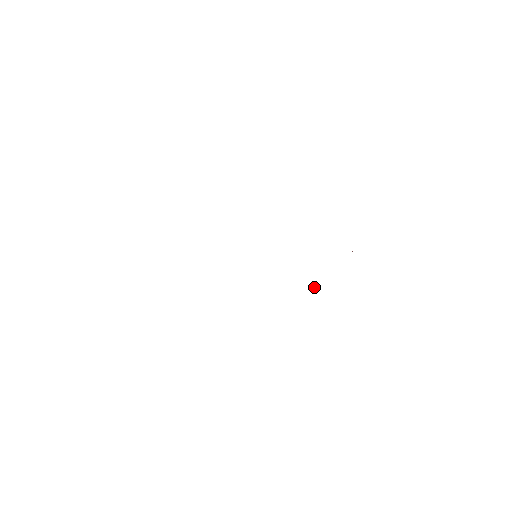
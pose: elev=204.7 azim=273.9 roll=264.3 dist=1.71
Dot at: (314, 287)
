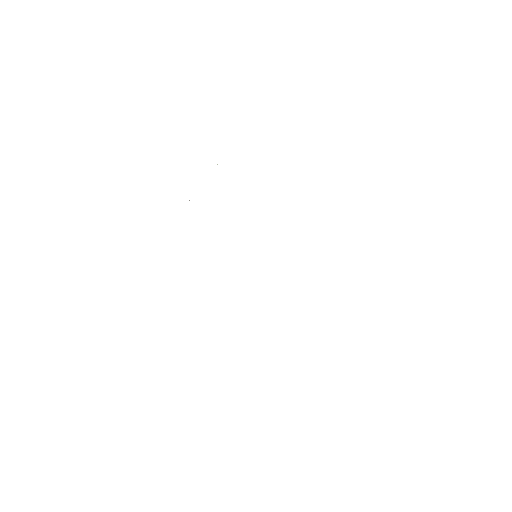
Dot at: occluded
